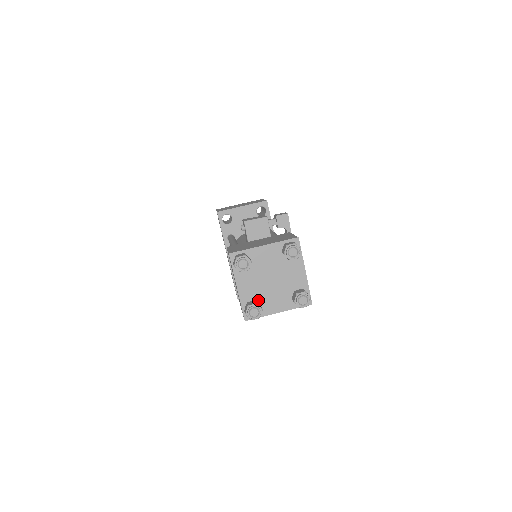
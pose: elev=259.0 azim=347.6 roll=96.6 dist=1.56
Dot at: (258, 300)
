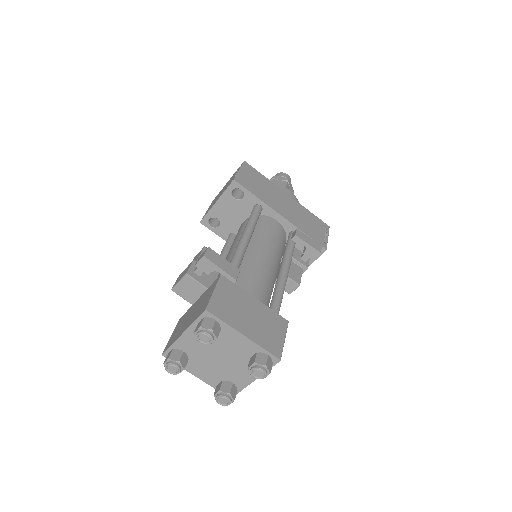
Dot at: (225, 379)
